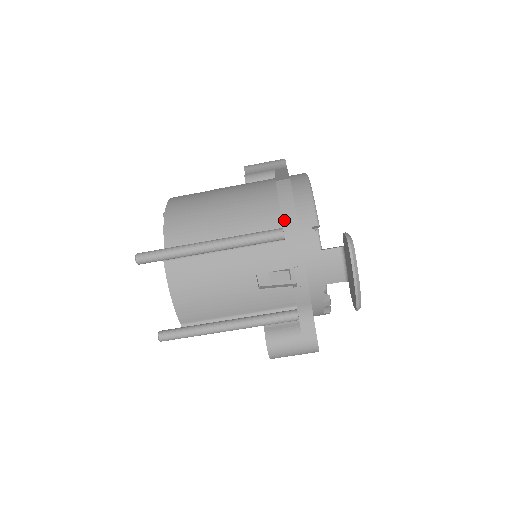
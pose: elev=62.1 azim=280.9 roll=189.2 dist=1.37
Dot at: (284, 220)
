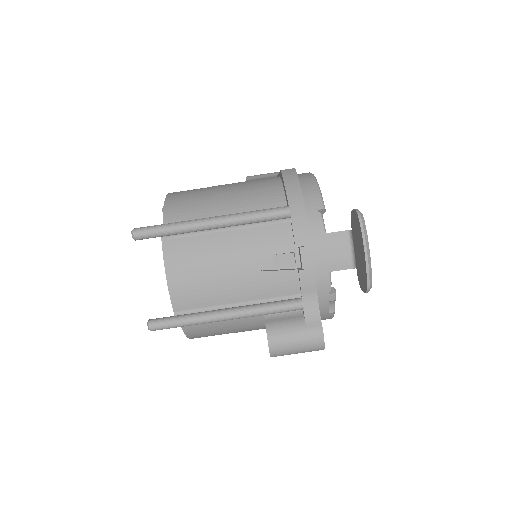
Dot at: (290, 200)
